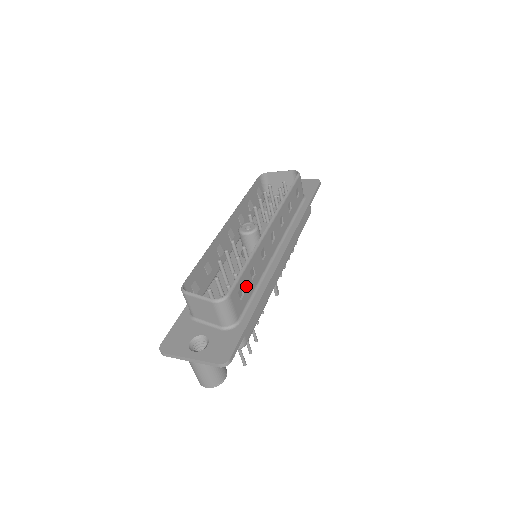
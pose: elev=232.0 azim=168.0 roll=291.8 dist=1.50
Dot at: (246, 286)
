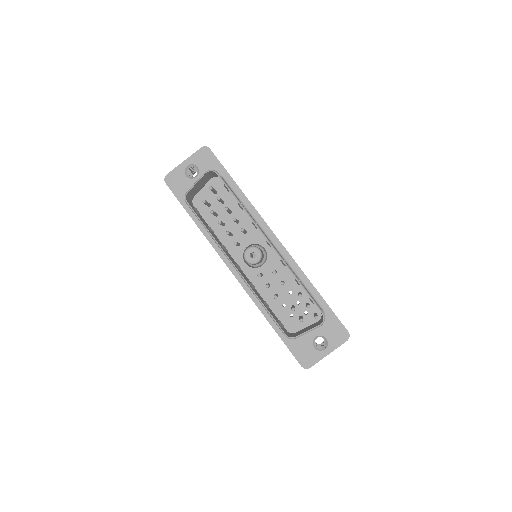
Dot at: occluded
